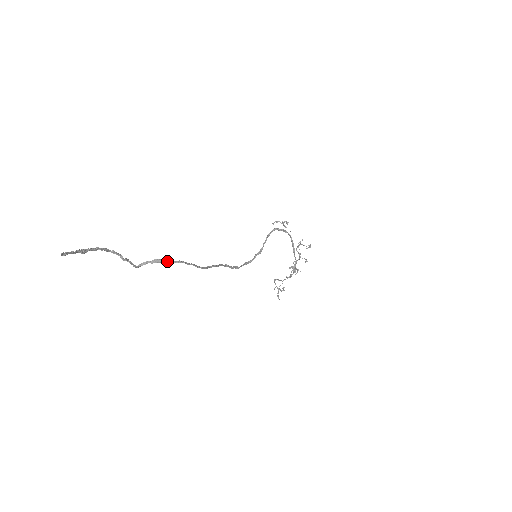
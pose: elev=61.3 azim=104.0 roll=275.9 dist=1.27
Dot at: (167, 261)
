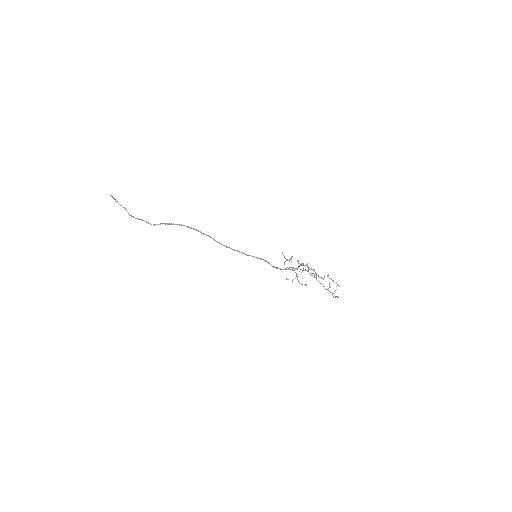
Dot at: (169, 224)
